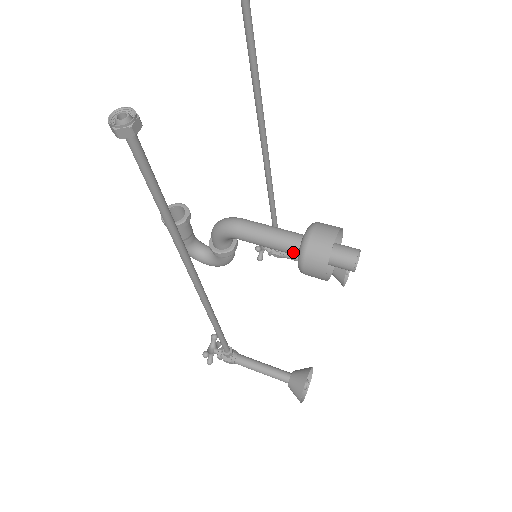
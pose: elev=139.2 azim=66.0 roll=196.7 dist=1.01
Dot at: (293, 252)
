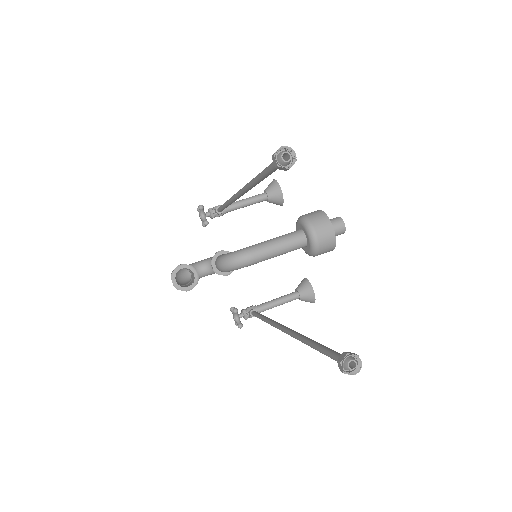
Dot at: occluded
